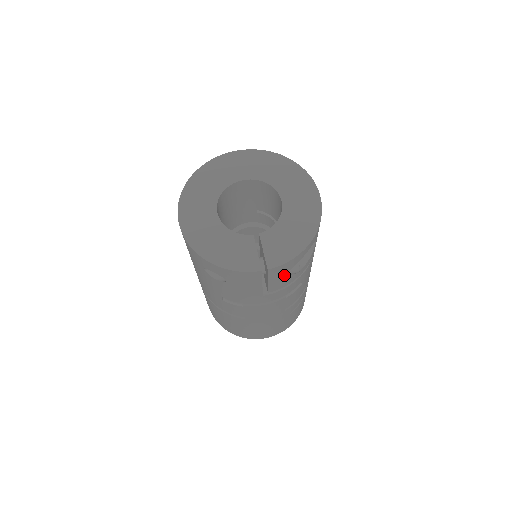
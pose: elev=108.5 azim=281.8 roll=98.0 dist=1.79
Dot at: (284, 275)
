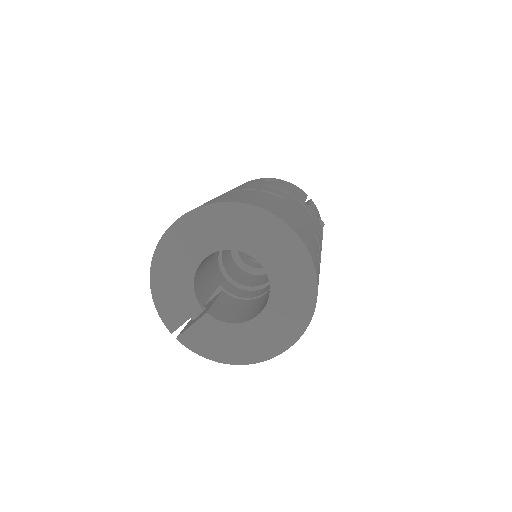
Dot at: occluded
